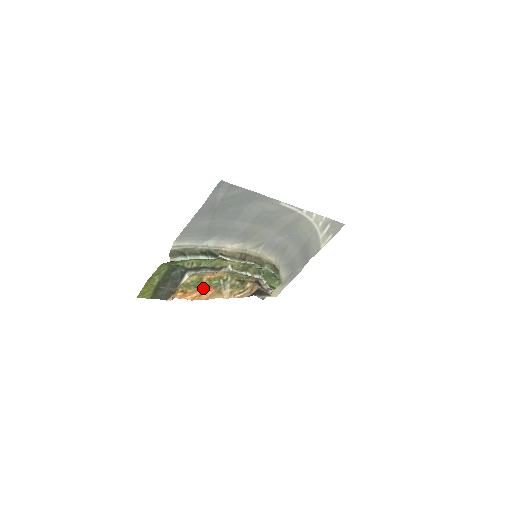
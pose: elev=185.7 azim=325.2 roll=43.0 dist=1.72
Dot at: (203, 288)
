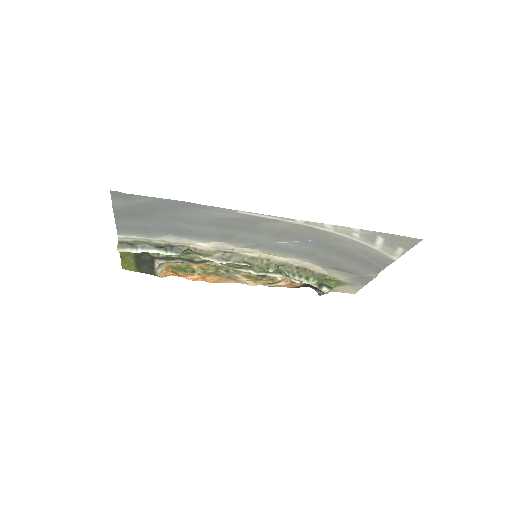
Dot at: (196, 274)
